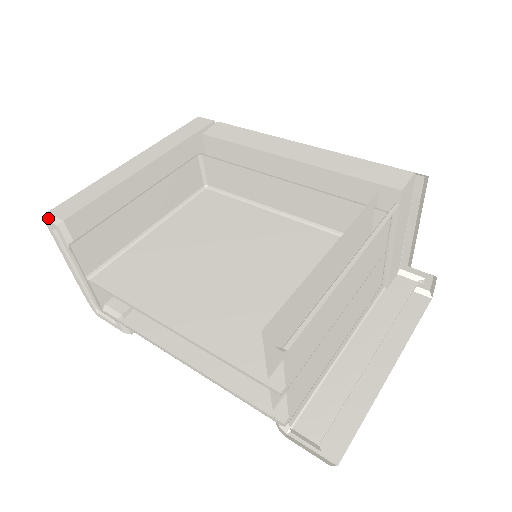
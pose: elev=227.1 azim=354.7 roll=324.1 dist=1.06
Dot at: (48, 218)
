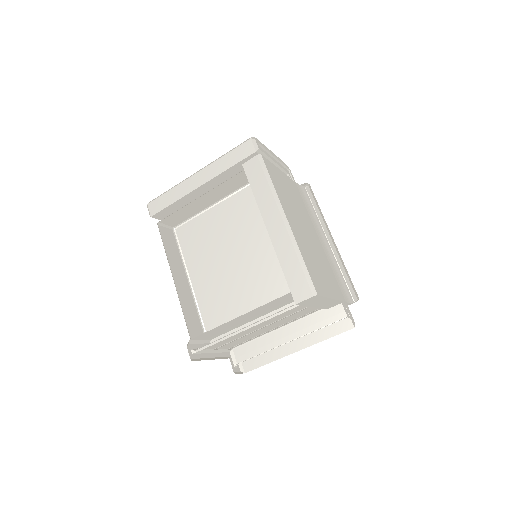
Dot at: (148, 208)
